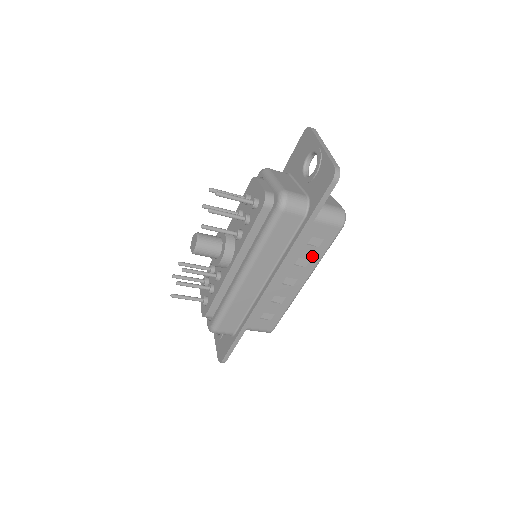
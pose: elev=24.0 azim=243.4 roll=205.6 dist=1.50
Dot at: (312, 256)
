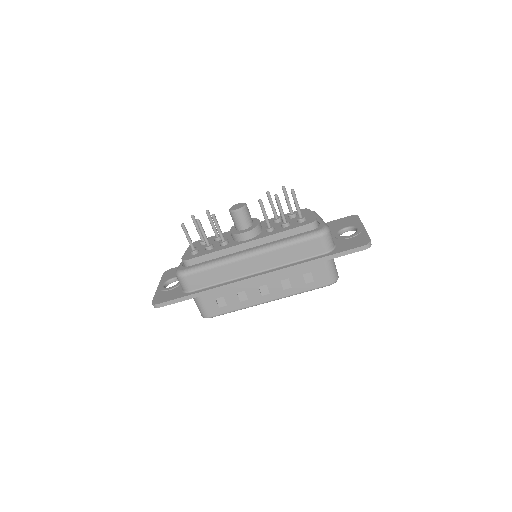
Dot at: (296, 286)
